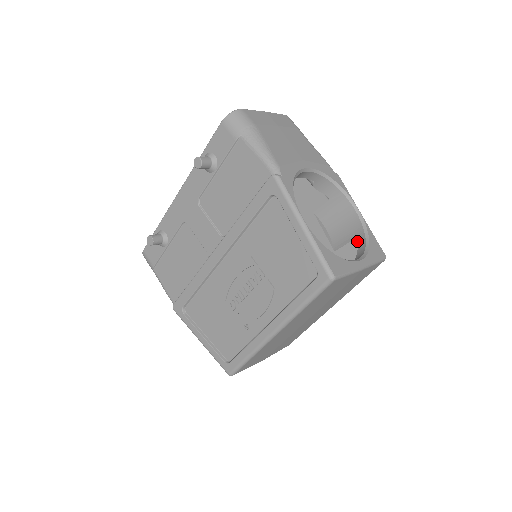
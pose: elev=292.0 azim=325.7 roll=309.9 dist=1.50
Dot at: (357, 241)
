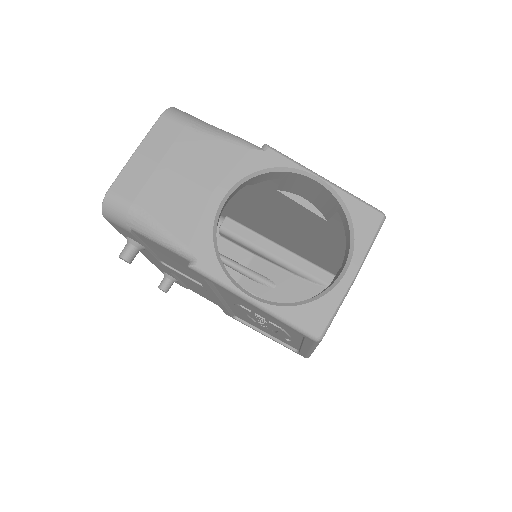
Dot at: occluded
